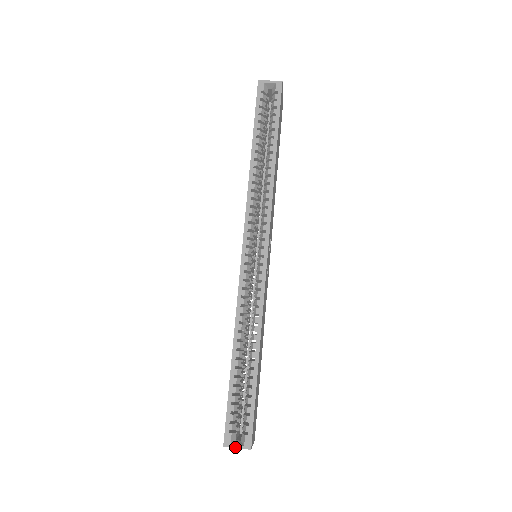
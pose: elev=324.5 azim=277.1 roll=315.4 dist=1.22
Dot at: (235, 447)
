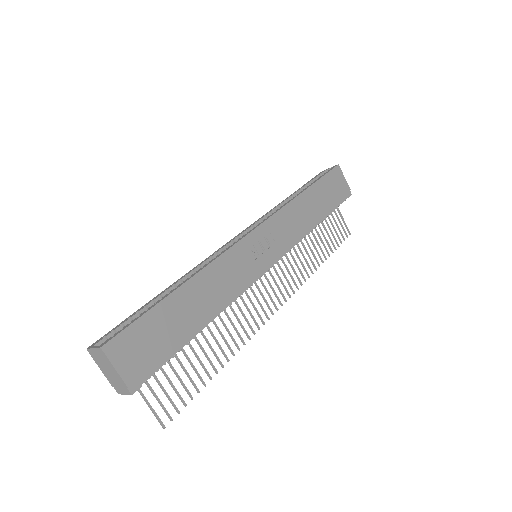
Dot at: (93, 347)
